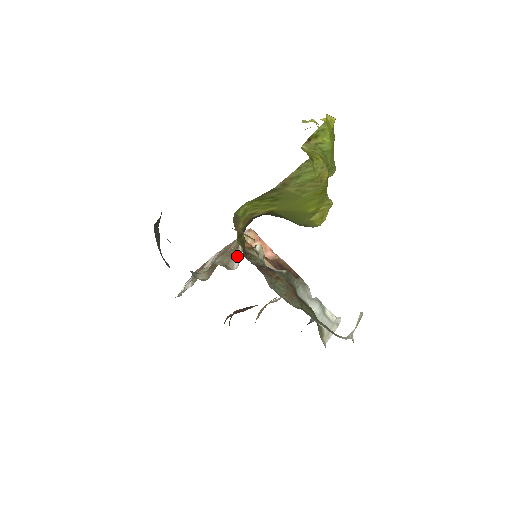
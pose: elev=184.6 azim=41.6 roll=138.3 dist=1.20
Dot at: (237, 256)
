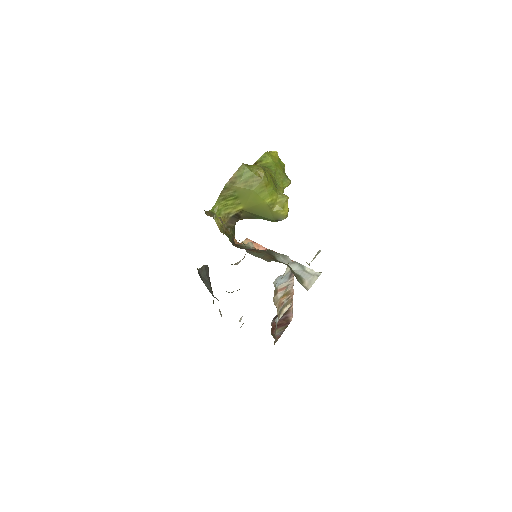
Dot at: occluded
